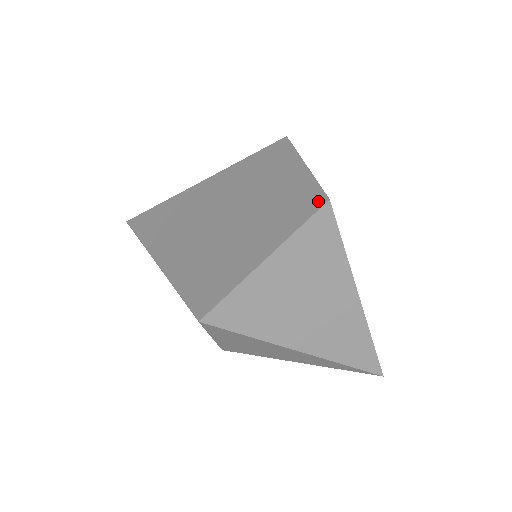
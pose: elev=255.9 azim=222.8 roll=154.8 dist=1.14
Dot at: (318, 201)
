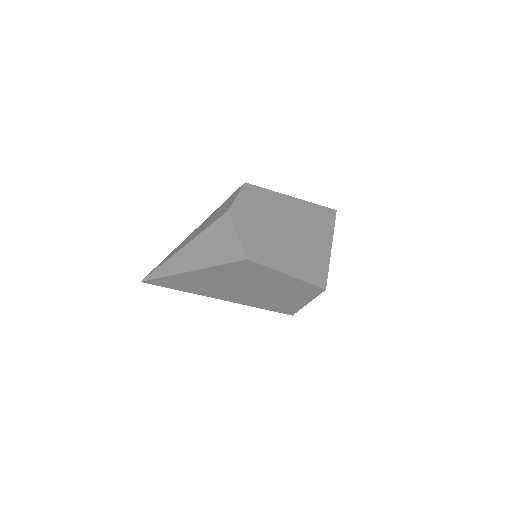
Dot at: (319, 290)
